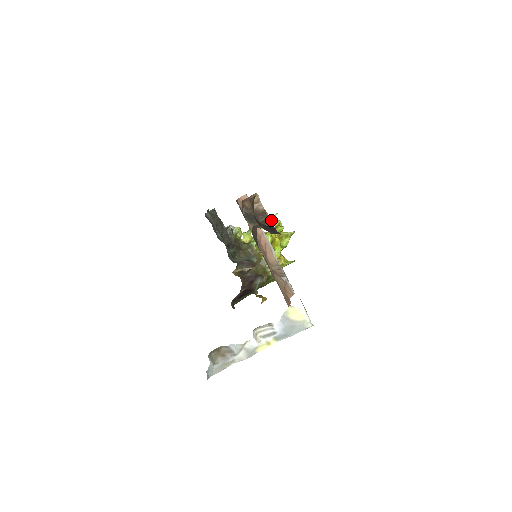
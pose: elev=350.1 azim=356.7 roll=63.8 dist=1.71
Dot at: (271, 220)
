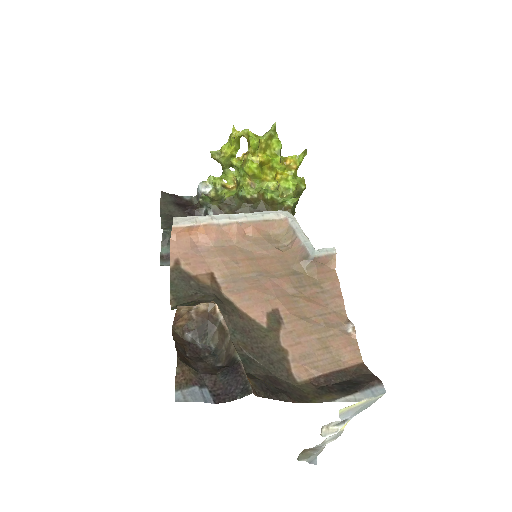
Dot at: (235, 143)
